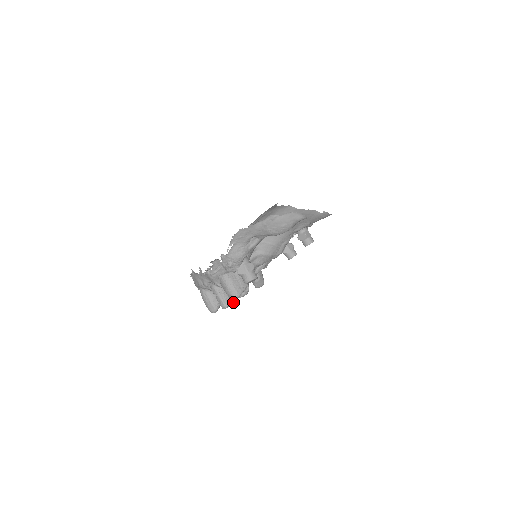
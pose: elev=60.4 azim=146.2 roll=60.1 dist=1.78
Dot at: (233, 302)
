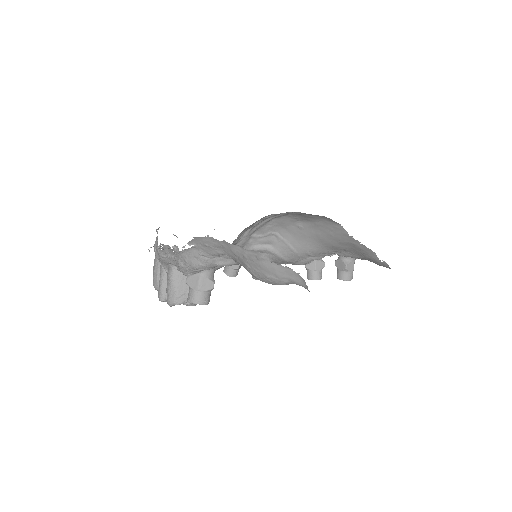
Dot at: occluded
